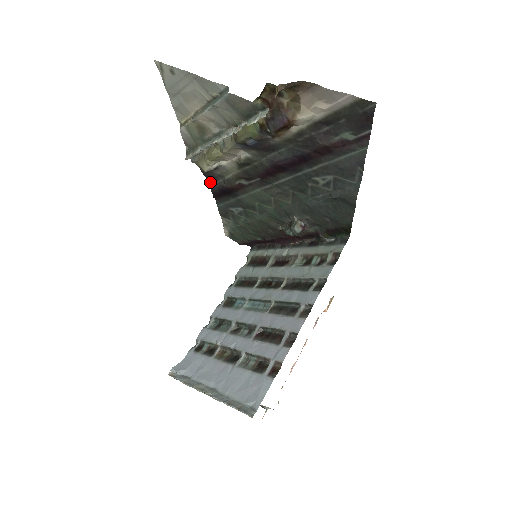
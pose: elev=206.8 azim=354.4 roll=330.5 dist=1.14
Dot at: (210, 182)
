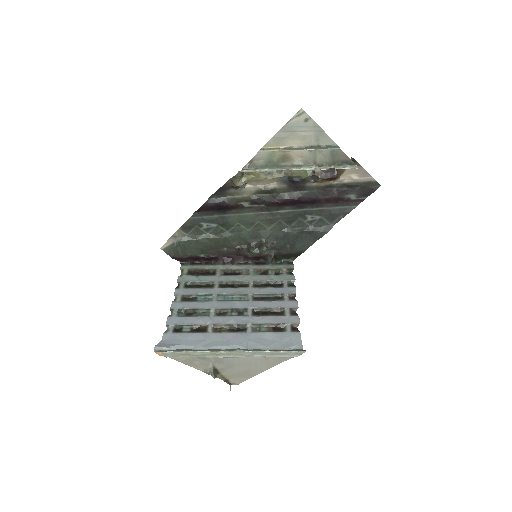
Dot at: (211, 196)
